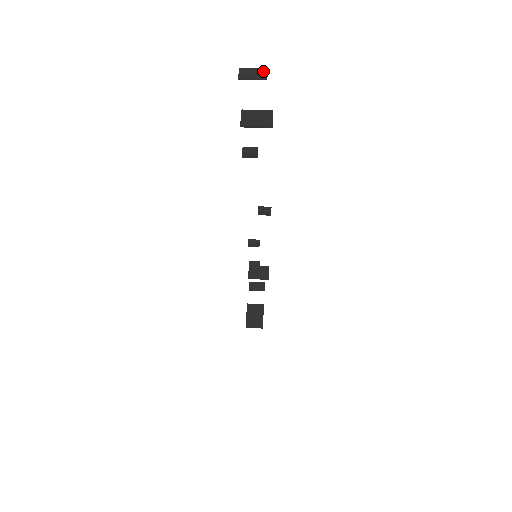
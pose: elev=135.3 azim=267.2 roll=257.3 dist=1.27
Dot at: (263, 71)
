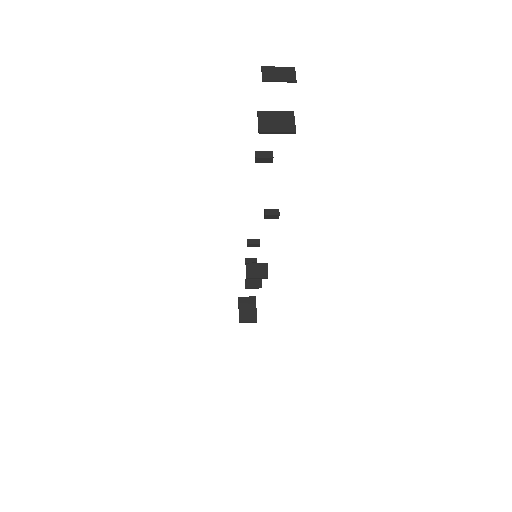
Dot at: (290, 70)
